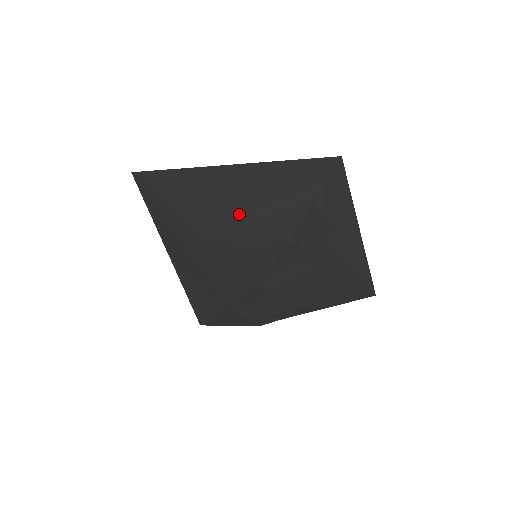
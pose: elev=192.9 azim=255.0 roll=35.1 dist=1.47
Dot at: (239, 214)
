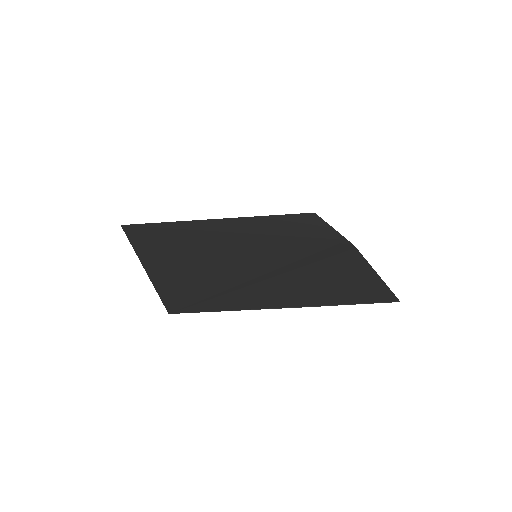
Dot at: occluded
